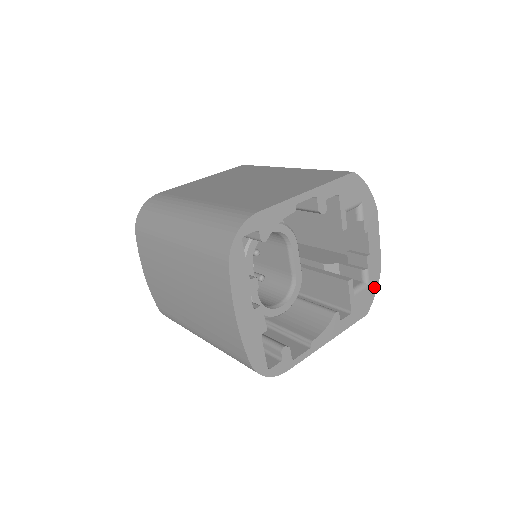
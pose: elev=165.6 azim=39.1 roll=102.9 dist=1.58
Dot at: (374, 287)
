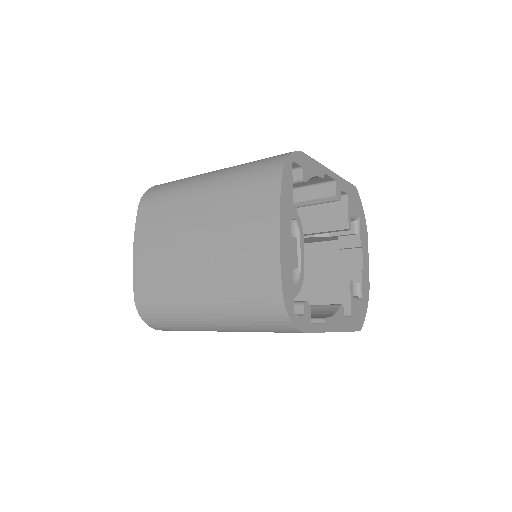
Dot at: (365, 307)
